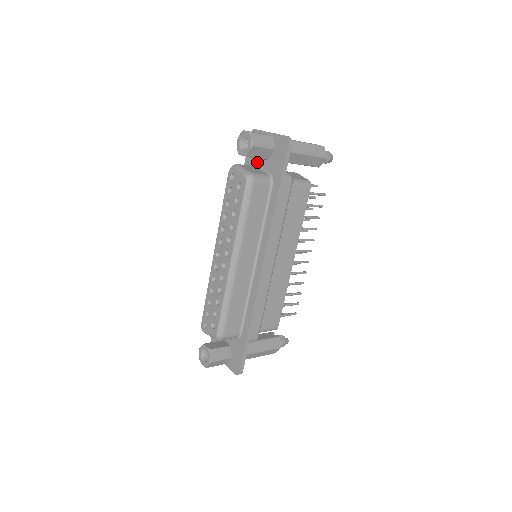
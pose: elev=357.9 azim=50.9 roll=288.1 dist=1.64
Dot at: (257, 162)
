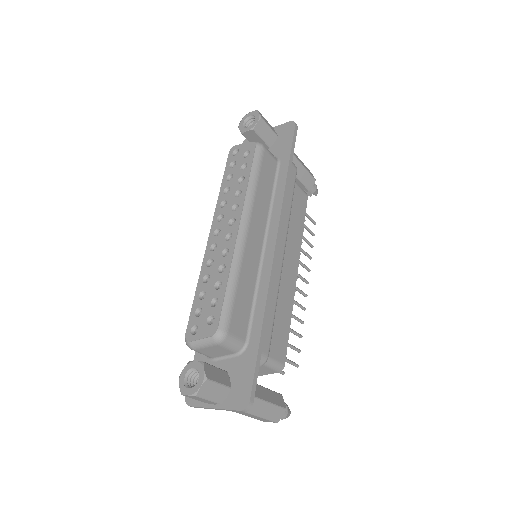
Dot at: occluded
